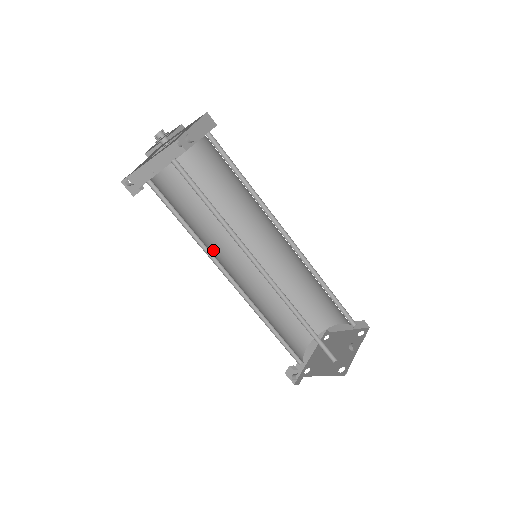
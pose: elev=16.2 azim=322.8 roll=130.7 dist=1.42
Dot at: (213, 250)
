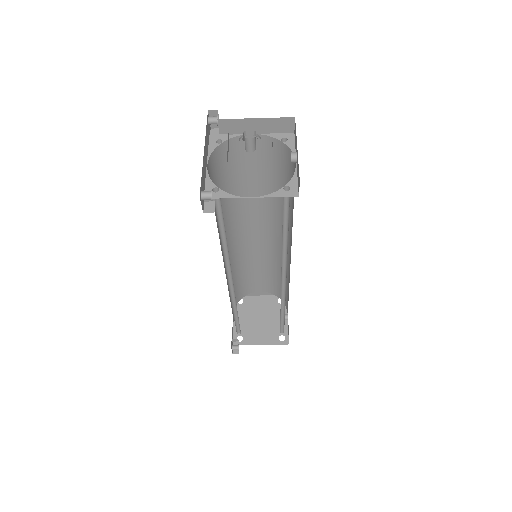
Dot at: occluded
